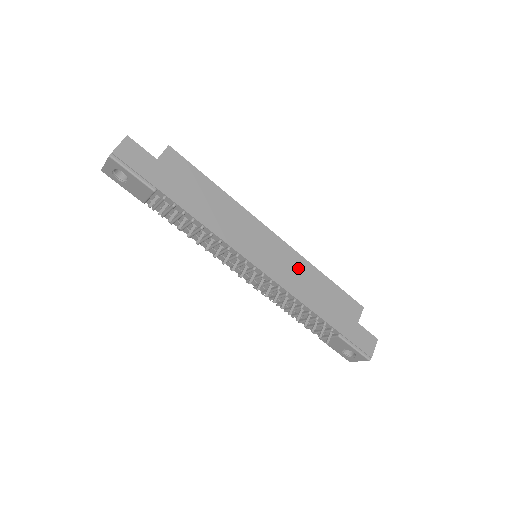
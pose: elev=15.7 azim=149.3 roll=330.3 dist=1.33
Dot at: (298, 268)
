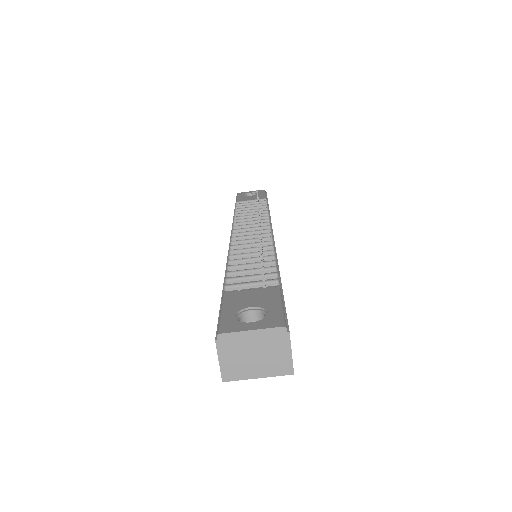
Dot at: occluded
